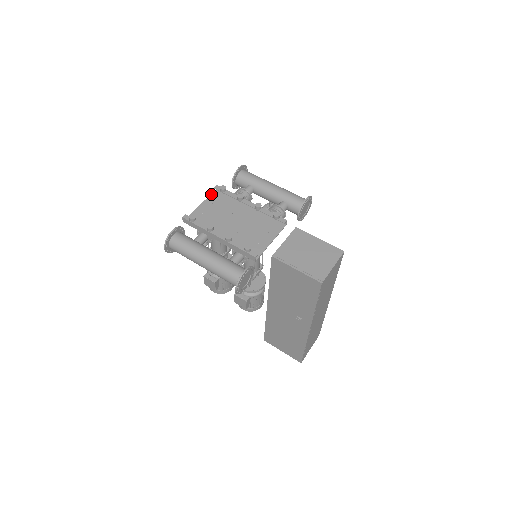
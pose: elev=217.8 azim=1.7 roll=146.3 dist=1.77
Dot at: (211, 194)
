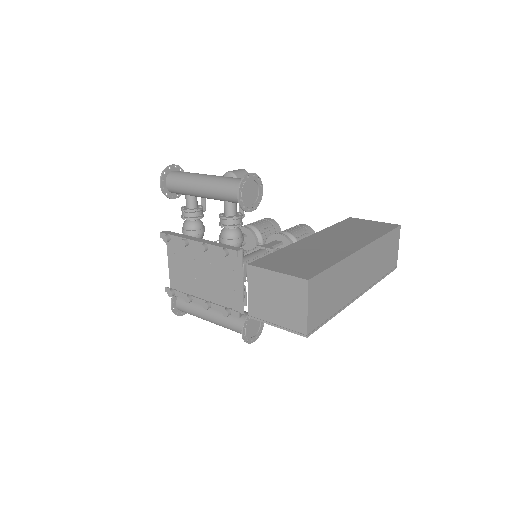
Dot at: (166, 242)
